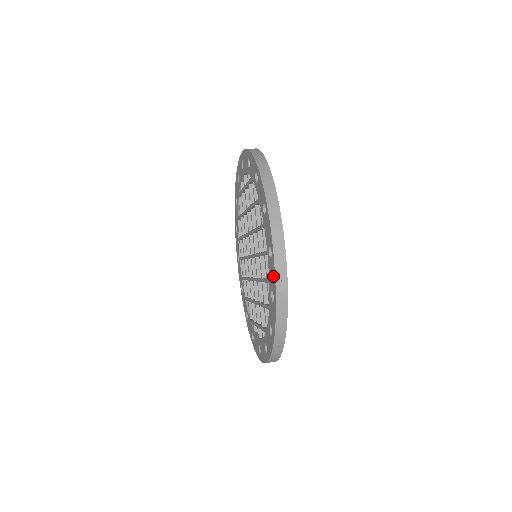
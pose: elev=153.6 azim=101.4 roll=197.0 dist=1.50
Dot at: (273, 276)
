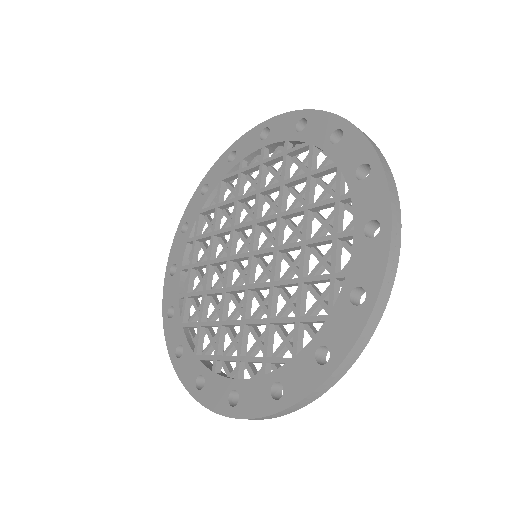
Dot at: (377, 262)
